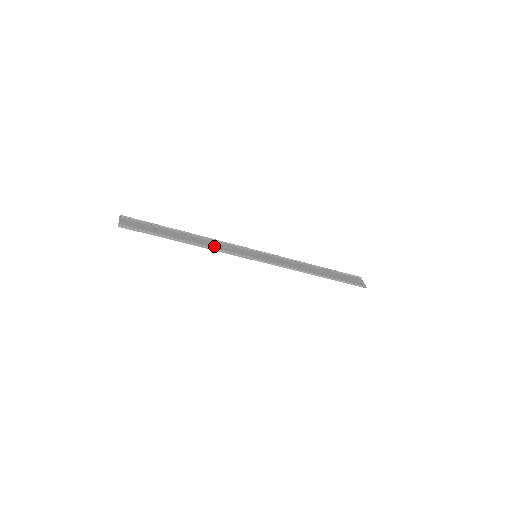
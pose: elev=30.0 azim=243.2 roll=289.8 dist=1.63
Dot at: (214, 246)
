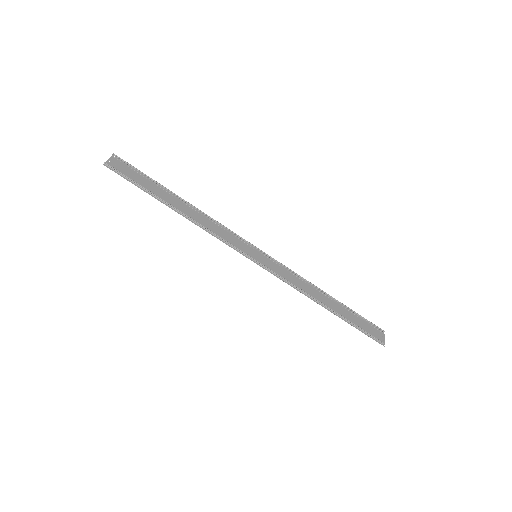
Dot at: (209, 226)
